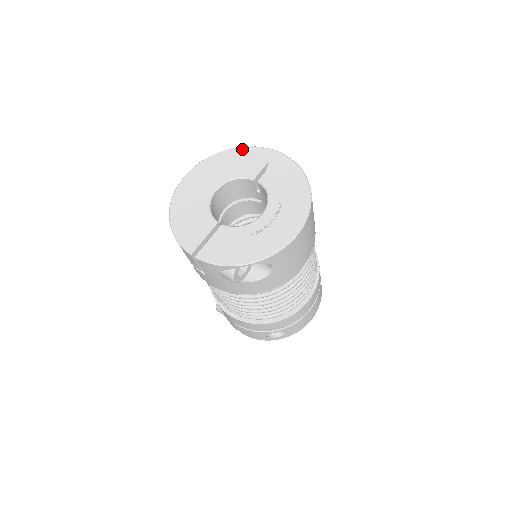
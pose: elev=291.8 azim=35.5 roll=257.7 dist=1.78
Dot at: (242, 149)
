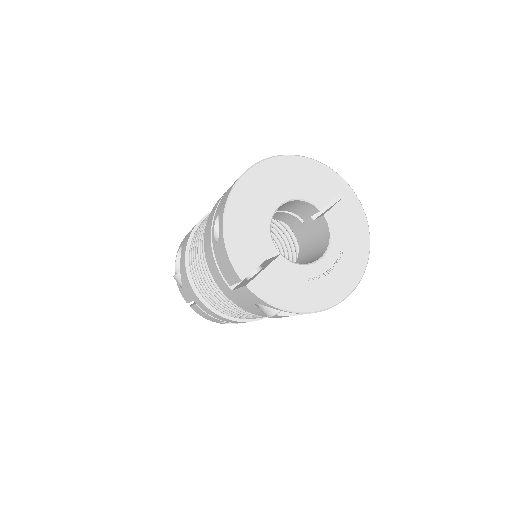
Dot at: (316, 164)
